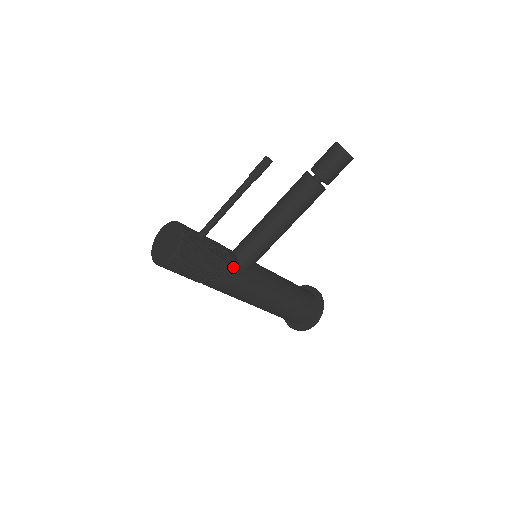
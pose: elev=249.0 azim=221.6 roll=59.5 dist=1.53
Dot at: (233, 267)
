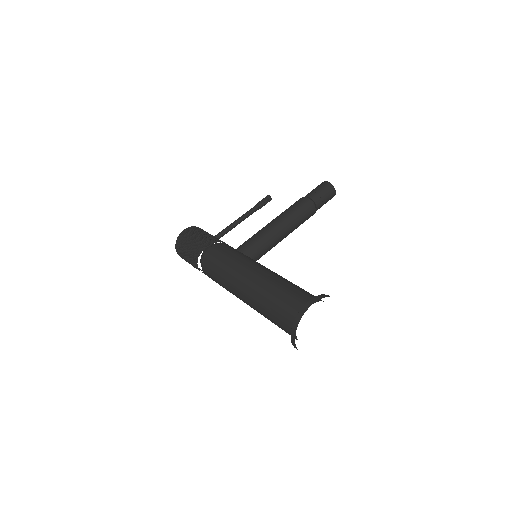
Dot at: (227, 246)
